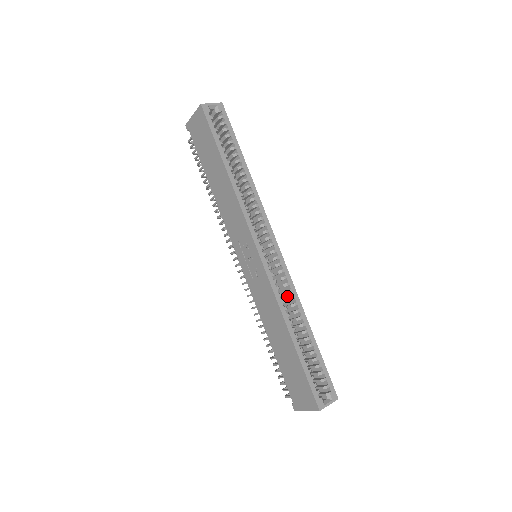
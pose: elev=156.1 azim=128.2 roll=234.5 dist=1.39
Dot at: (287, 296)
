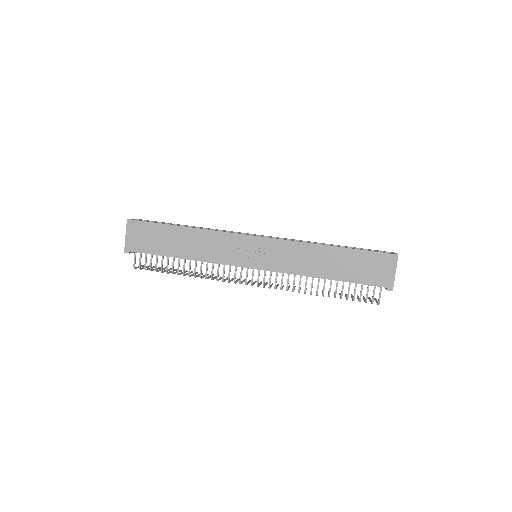
Dot at: occluded
